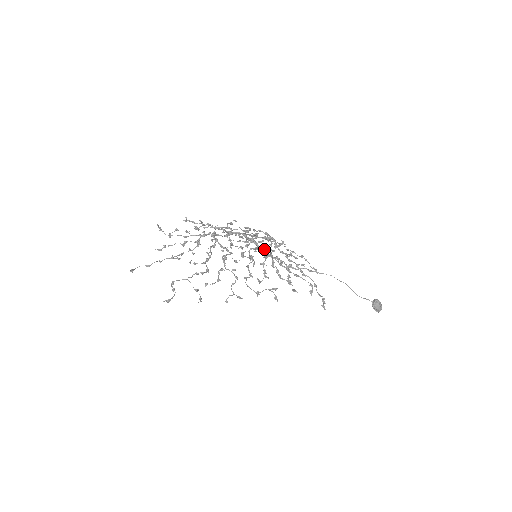
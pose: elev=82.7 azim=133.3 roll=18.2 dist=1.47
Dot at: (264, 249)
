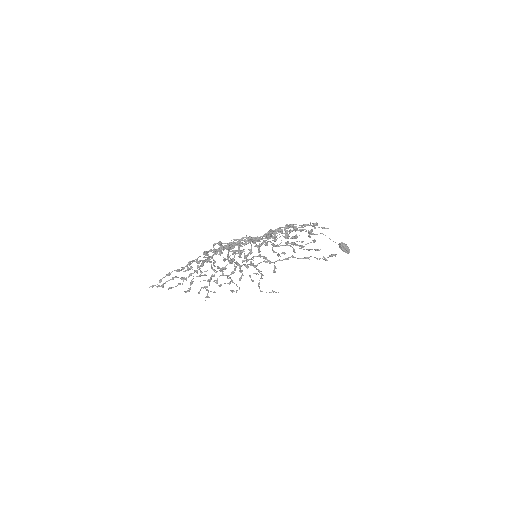
Dot at: (259, 239)
